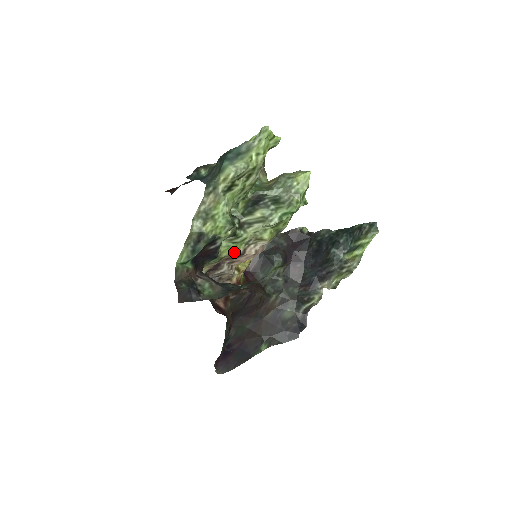
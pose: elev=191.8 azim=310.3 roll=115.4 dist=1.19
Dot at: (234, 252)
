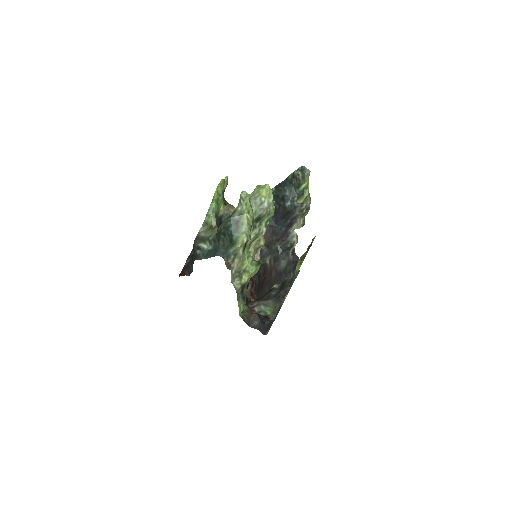
Dot at: occluded
